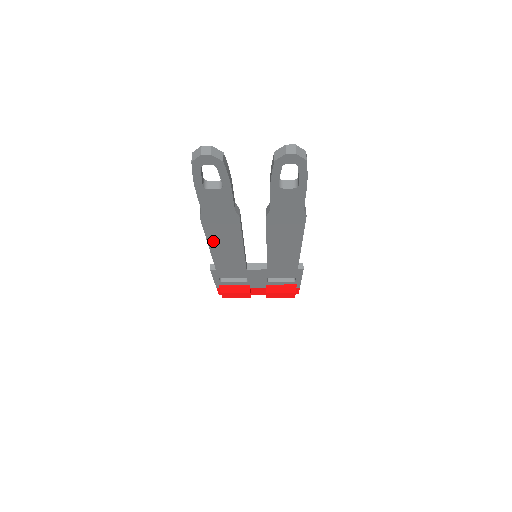
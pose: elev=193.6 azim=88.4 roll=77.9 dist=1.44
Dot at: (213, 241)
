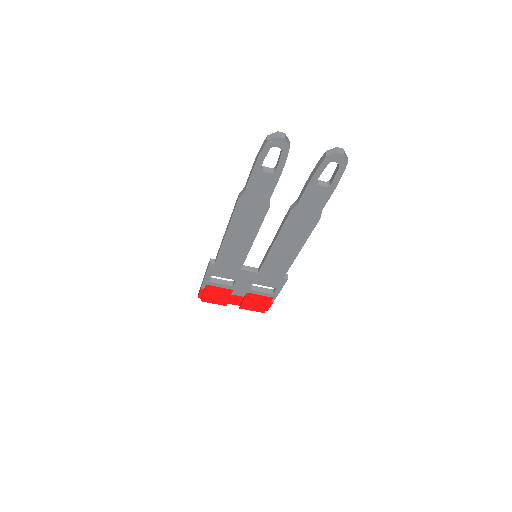
Dot at: (233, 229)
